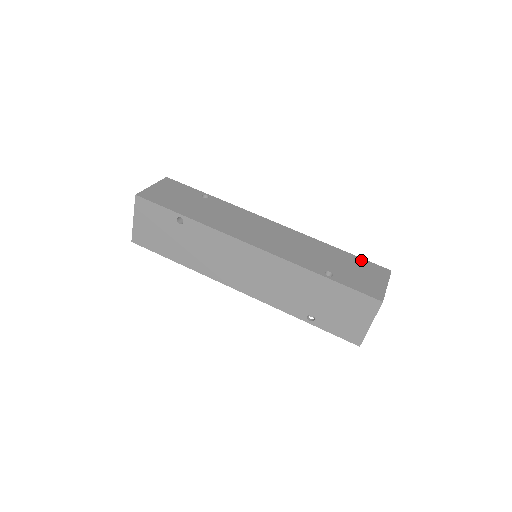
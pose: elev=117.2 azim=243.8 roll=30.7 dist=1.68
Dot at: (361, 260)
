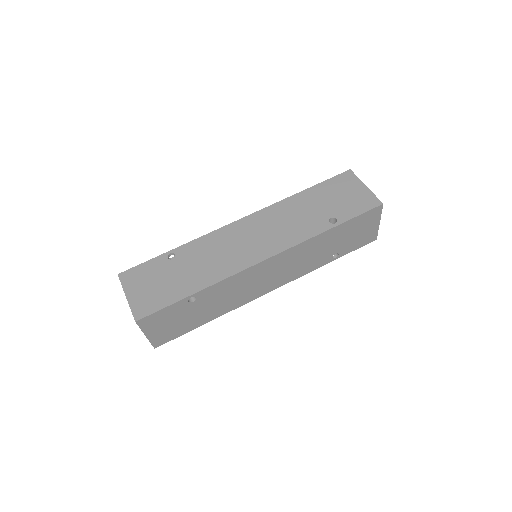
Dot at: (327, 183)
